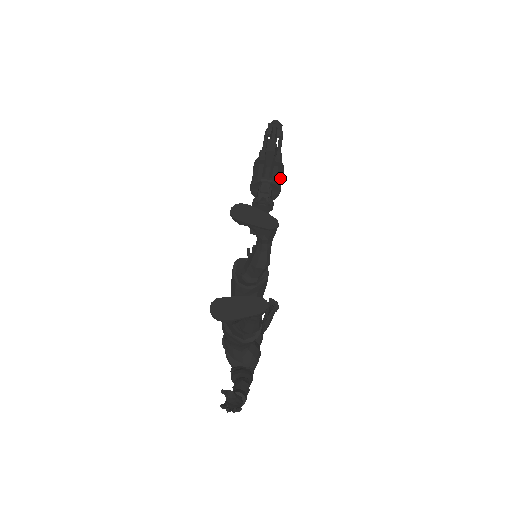
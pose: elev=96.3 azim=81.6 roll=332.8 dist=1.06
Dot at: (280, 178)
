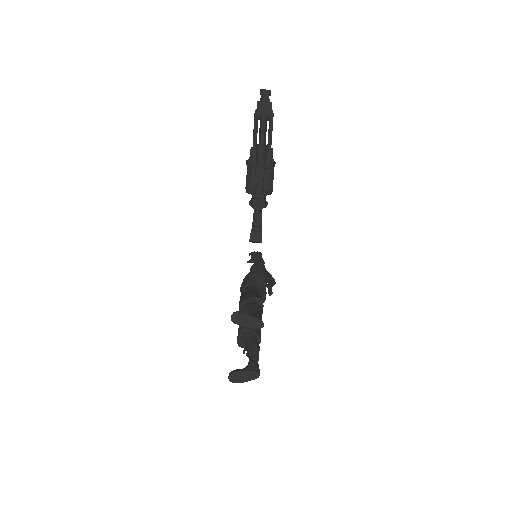
Dot at: (272, 175)
